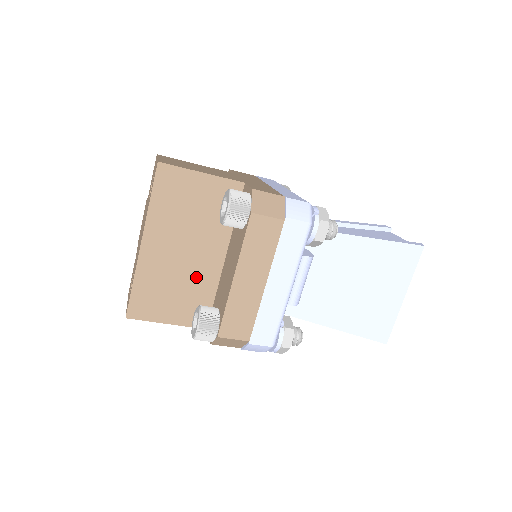
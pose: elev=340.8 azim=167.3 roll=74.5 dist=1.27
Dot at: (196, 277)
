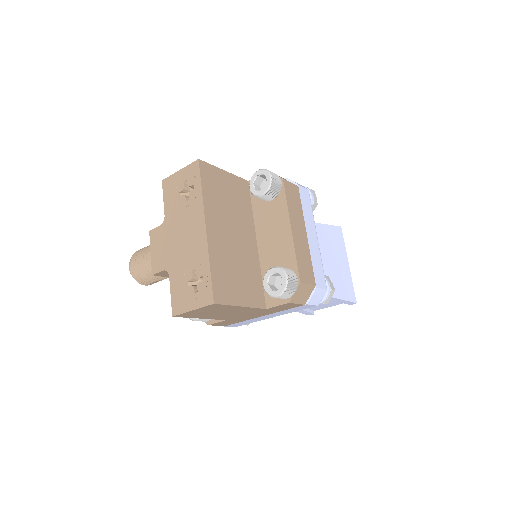
Dot at: (246, 258)
